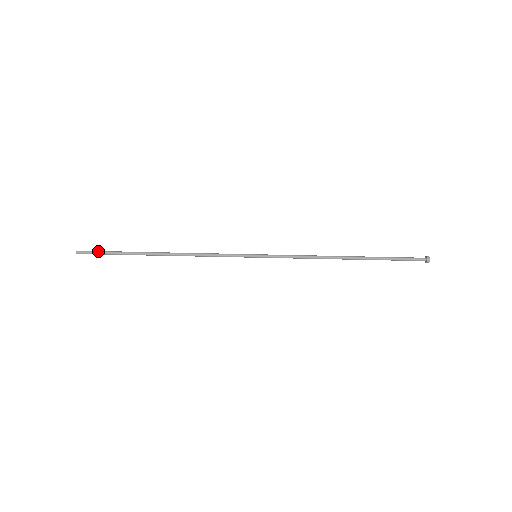
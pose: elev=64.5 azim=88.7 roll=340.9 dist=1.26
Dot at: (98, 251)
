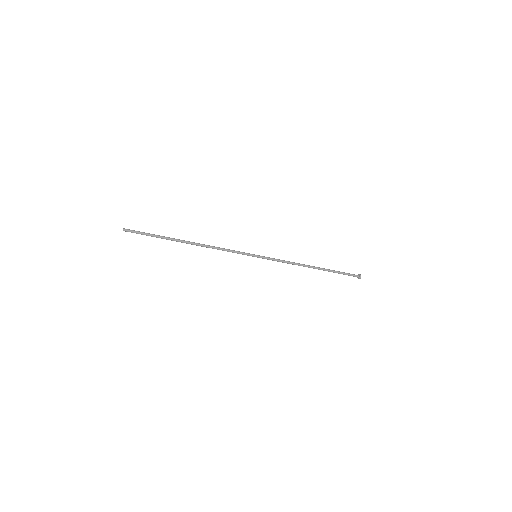
Dot at: (141, 232)
